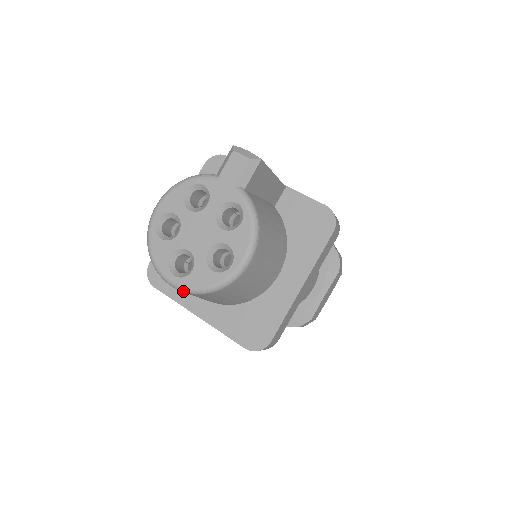
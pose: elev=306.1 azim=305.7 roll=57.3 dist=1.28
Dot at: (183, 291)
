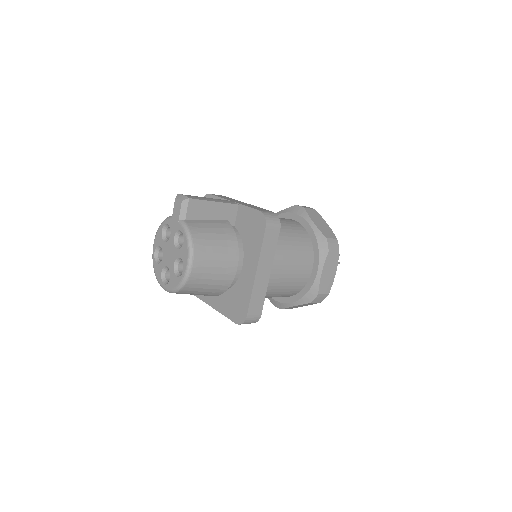
Dot at: (170, 292)
